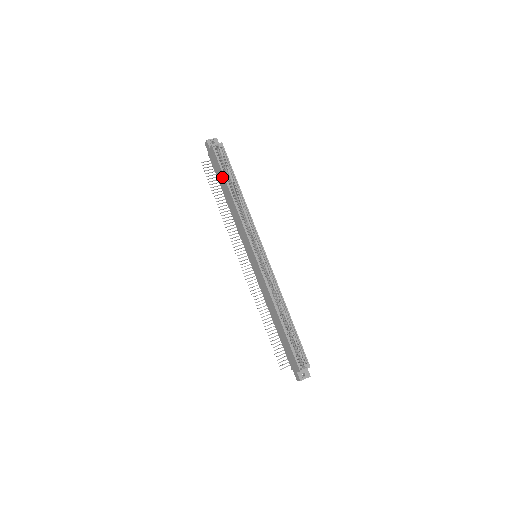
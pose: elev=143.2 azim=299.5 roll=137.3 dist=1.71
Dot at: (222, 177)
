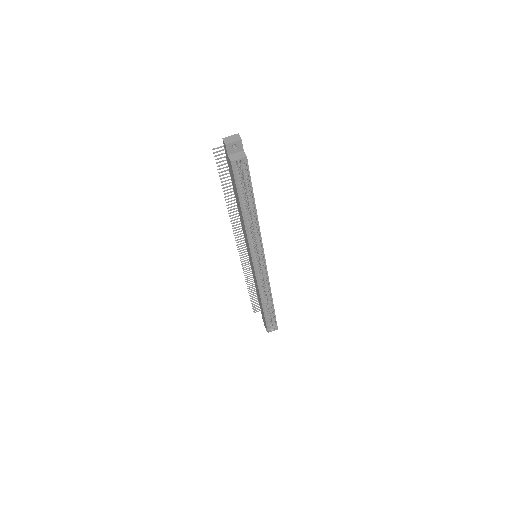
Dot at: (237, 194)
